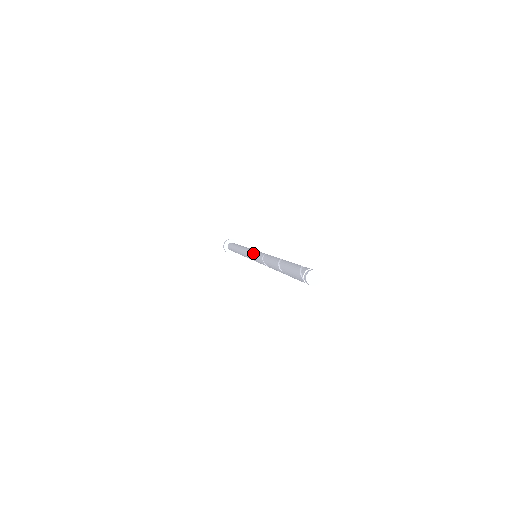
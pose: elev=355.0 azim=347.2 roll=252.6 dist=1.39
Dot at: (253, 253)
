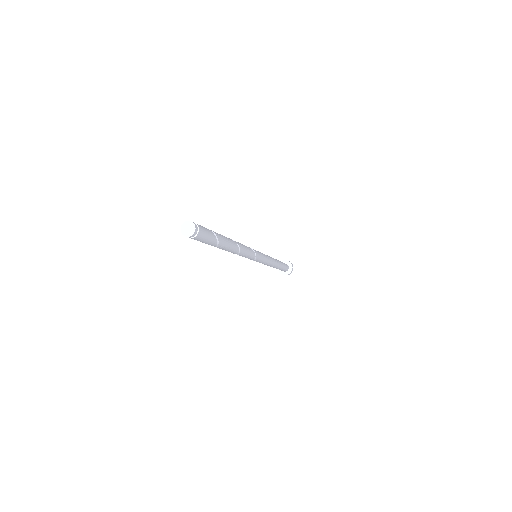
Dot at: occluded
